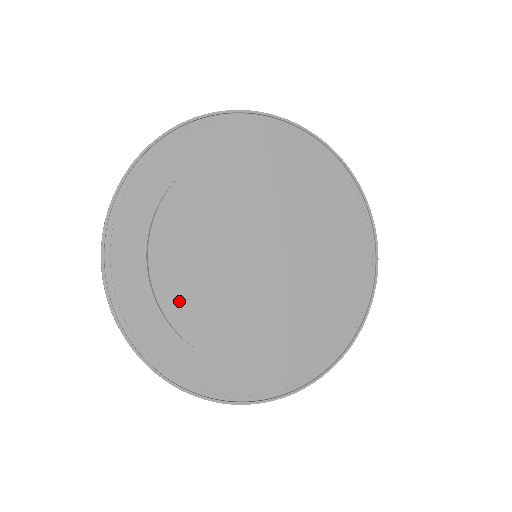
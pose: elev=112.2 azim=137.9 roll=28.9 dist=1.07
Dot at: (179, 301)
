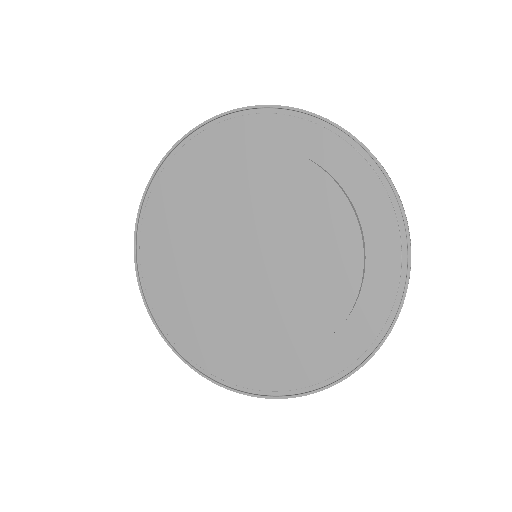
Dot at: (222, 337)
